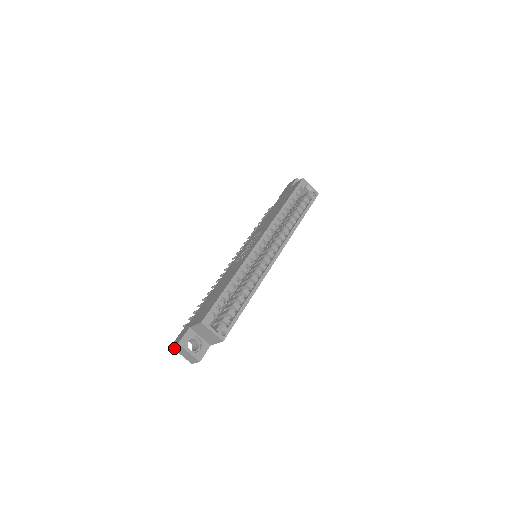
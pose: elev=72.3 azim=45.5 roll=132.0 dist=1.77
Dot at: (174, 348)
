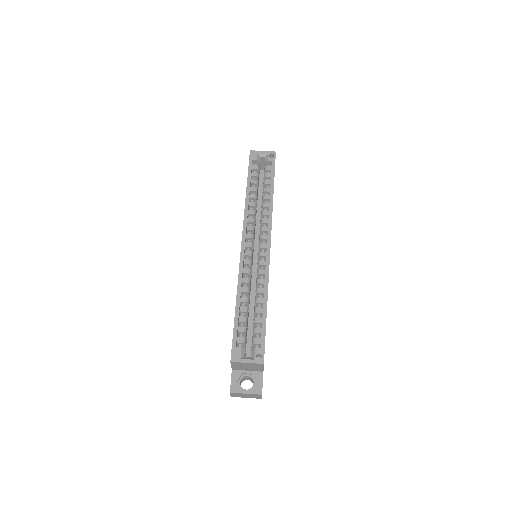
Dot at: (234, 396)
